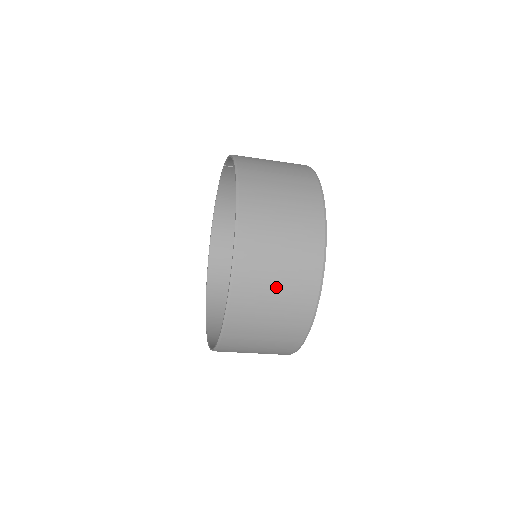
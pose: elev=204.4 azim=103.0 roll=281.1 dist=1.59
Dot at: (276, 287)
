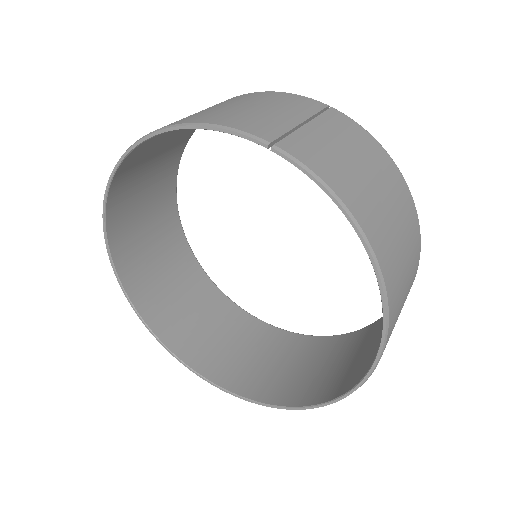
Dot at: occluded
